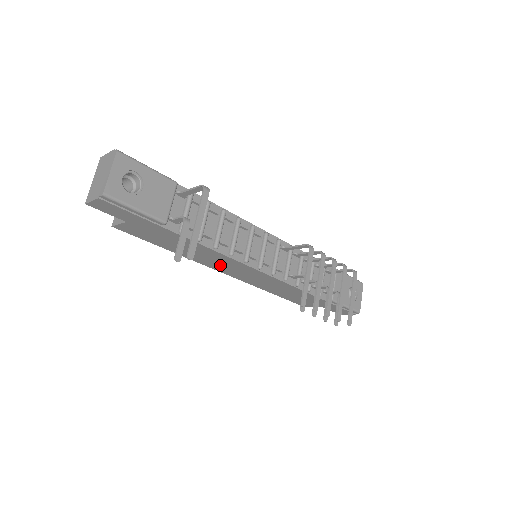
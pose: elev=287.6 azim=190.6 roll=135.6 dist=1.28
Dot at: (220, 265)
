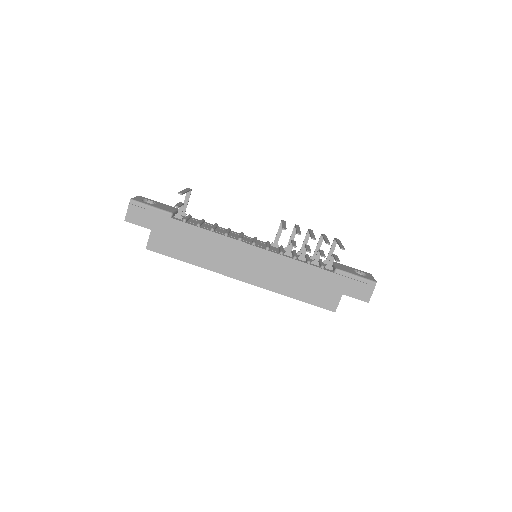
Dot at: (229, 262)
